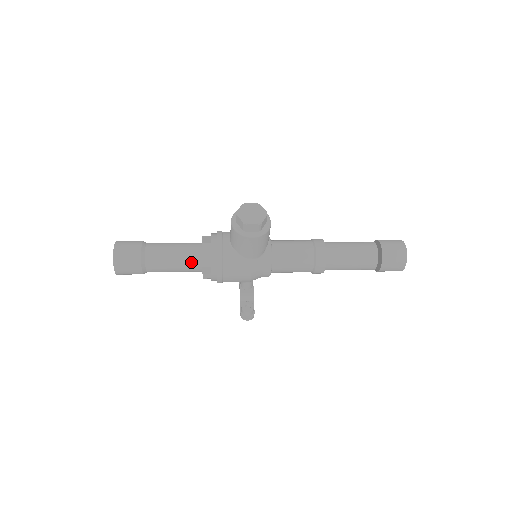
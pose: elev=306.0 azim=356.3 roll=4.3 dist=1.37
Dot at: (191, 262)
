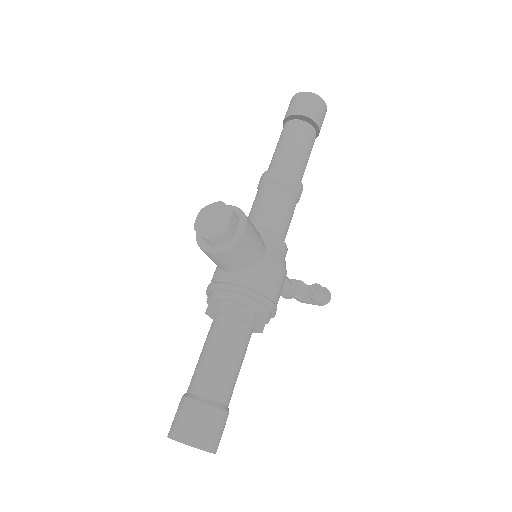
Dot at: (238, 337)
